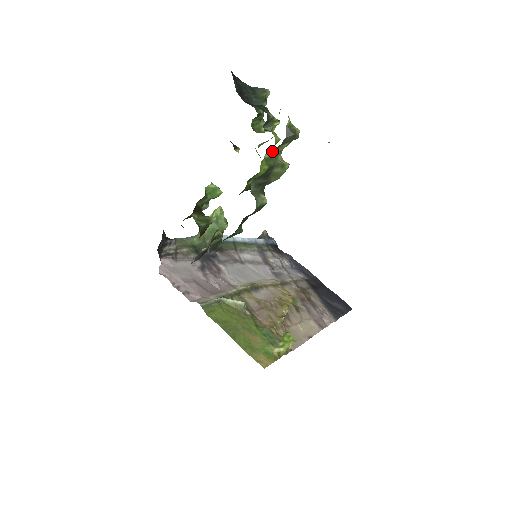
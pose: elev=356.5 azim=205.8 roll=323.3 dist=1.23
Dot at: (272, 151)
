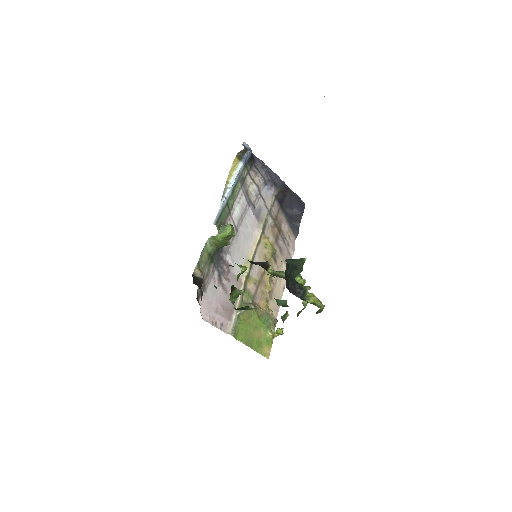
Dot at: occluded
